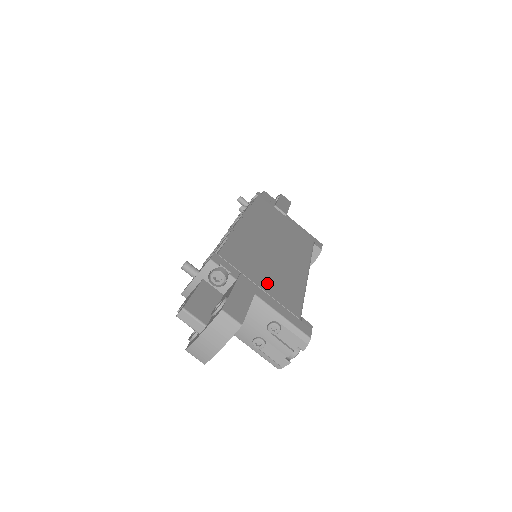
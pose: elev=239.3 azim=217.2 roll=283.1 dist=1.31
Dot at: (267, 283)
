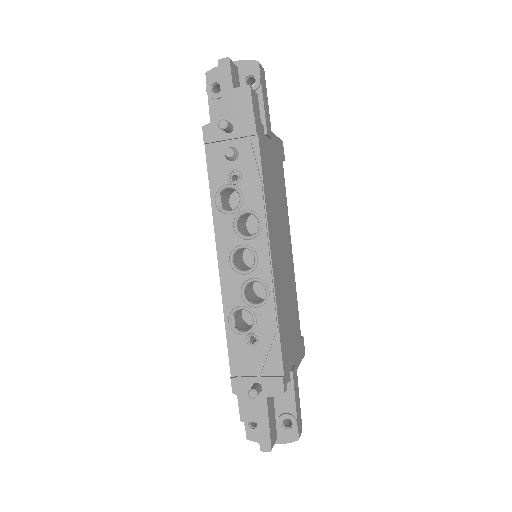
Dot at: (294, 341)
